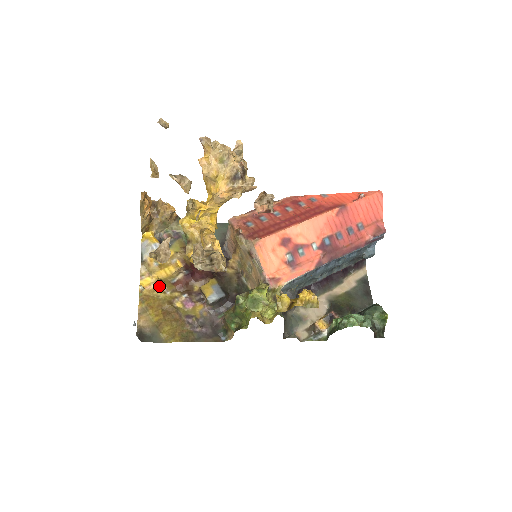
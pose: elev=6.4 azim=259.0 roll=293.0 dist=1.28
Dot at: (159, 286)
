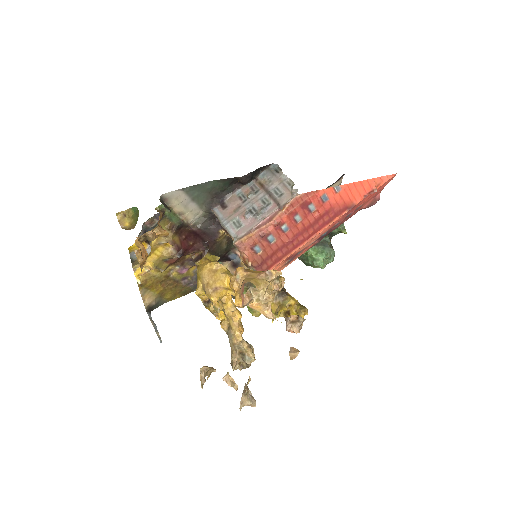
Dot at: (153, 269)
